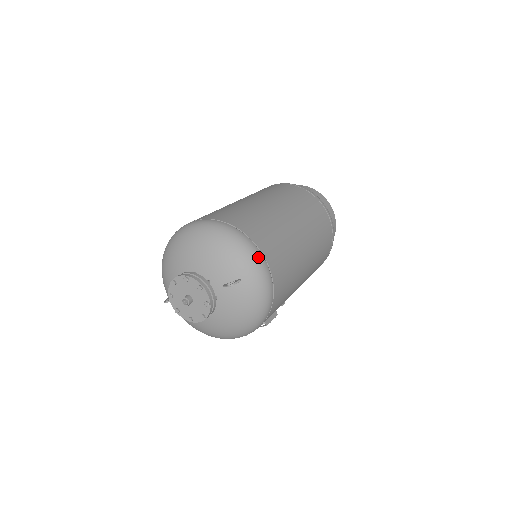
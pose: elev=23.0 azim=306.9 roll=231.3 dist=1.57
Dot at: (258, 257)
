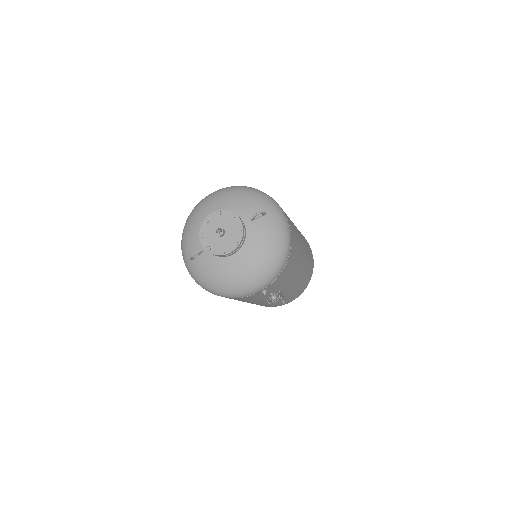
Dot at: (275, 202)
